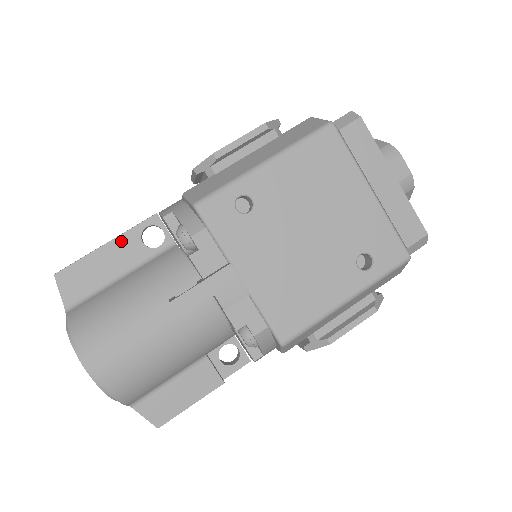
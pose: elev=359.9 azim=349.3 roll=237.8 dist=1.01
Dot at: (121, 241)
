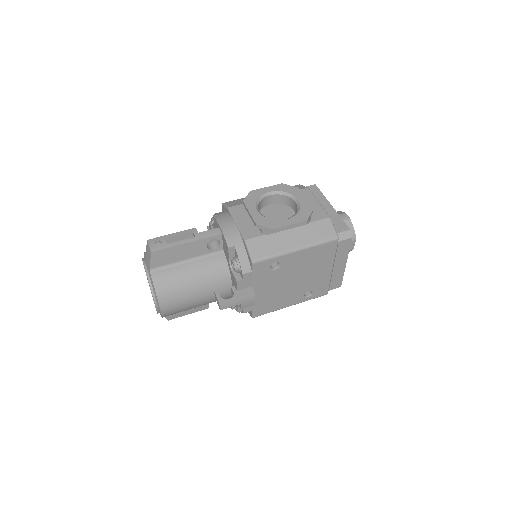
Dot at: (196, 243)
